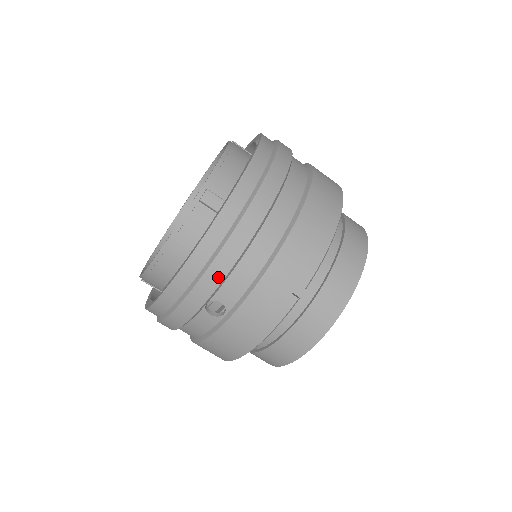
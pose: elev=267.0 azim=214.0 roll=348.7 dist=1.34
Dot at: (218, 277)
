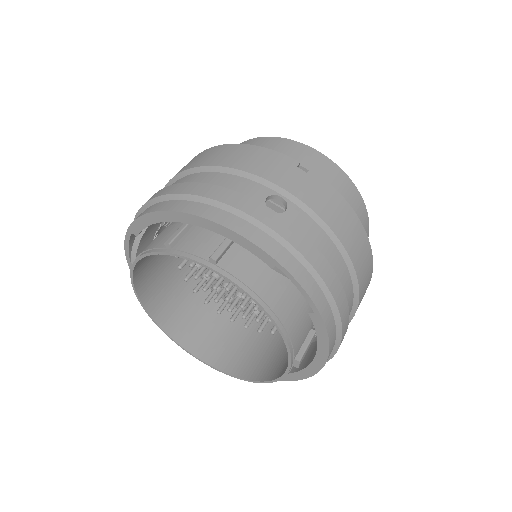
Dot at: occluded
